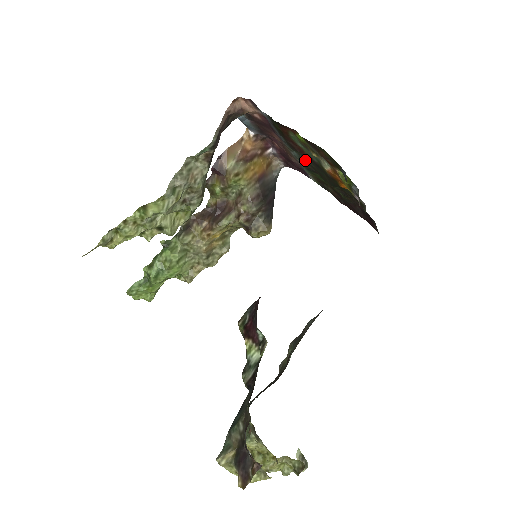
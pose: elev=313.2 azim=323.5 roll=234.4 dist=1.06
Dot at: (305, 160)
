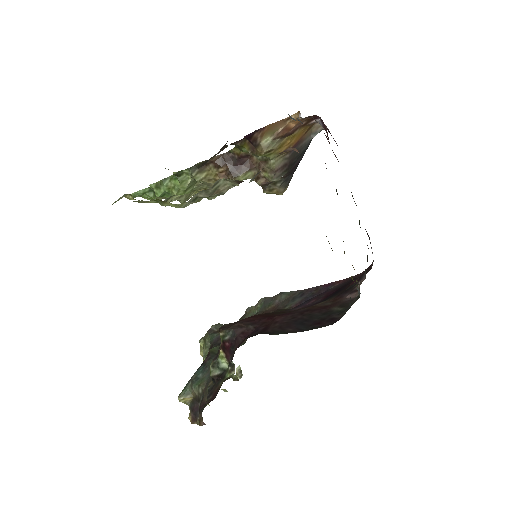
Dot at: occluded
